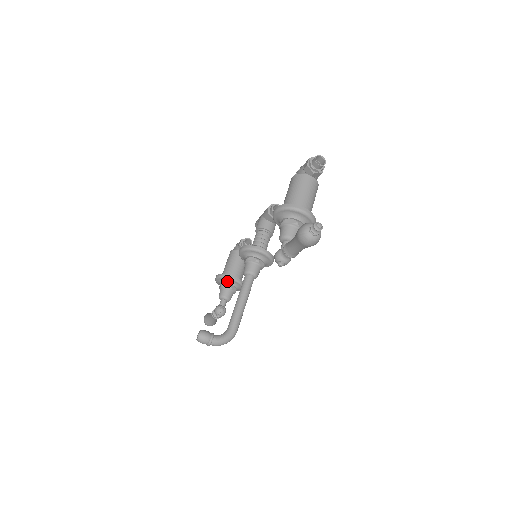
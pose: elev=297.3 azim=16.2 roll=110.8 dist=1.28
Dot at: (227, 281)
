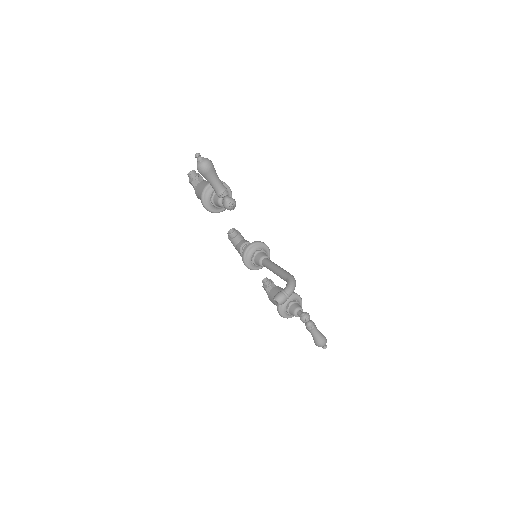
Dot at: (284, 304)
